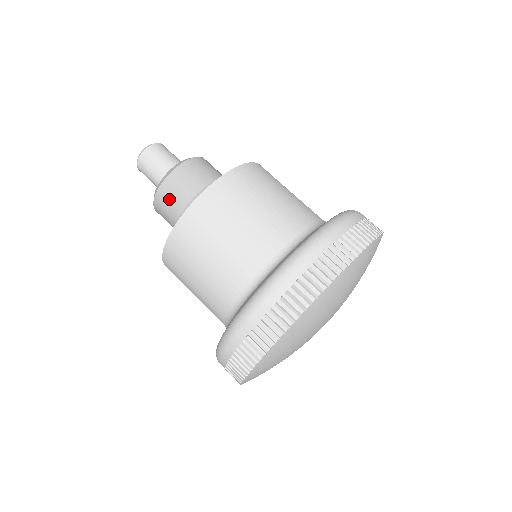
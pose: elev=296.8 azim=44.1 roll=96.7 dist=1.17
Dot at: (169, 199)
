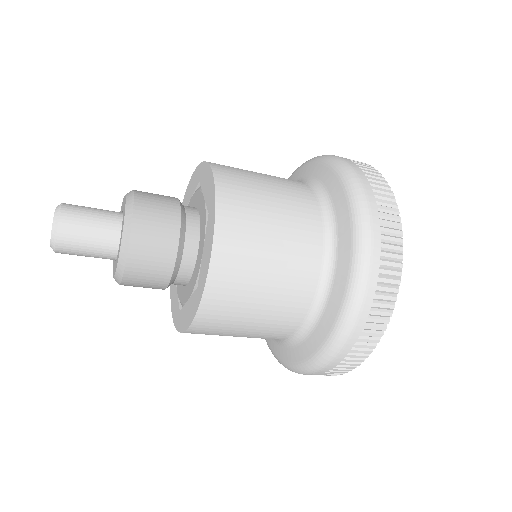
Dot at: (150, 258)
